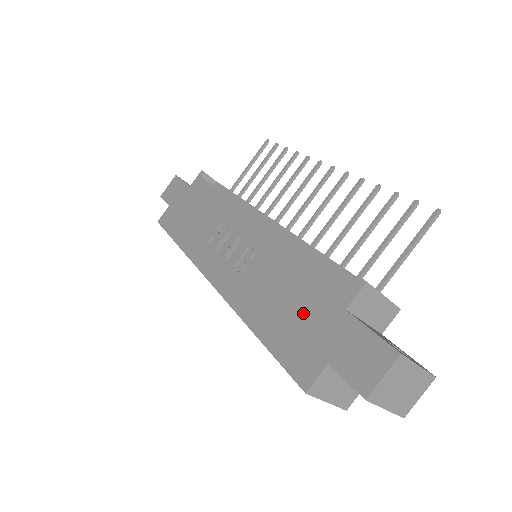
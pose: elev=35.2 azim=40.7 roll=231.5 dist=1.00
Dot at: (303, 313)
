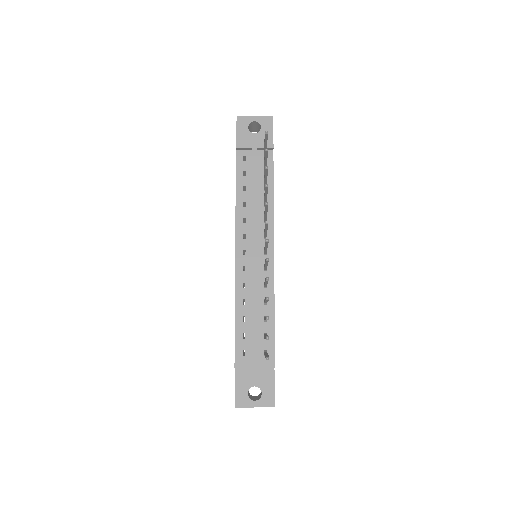
Dot at: occluded
